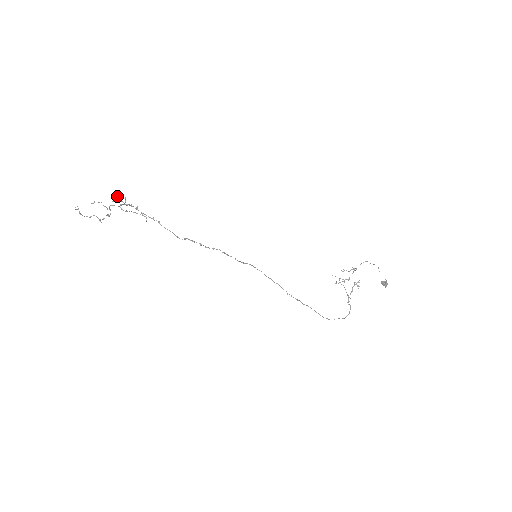
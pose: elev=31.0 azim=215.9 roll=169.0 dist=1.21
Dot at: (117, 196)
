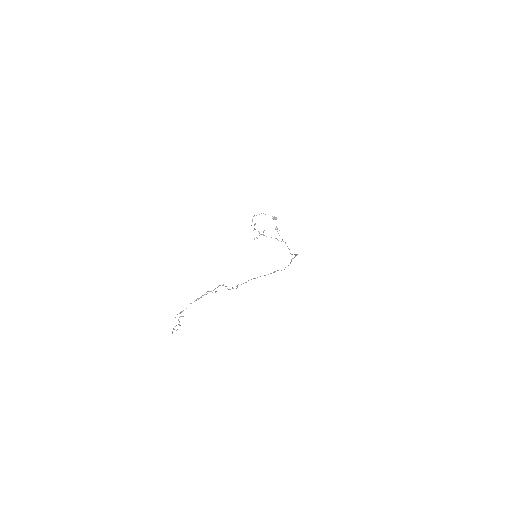
Dot at: occluded
